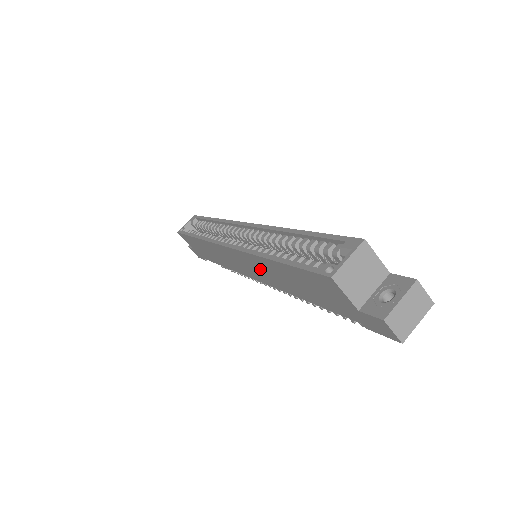
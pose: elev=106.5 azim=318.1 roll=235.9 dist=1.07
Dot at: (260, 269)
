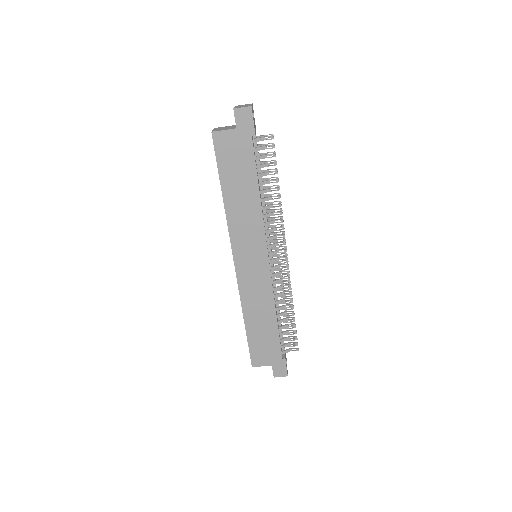
Dot at: (244, 229)
